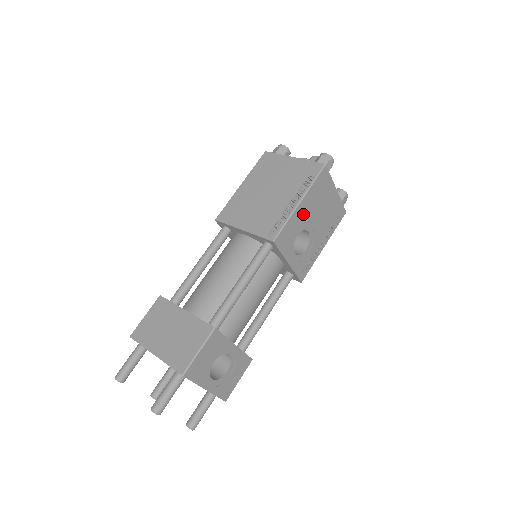
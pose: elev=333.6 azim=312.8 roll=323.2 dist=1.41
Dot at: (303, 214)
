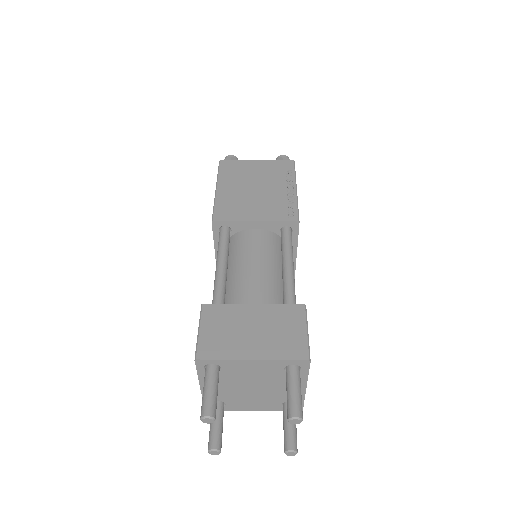
Dot at: occluded
